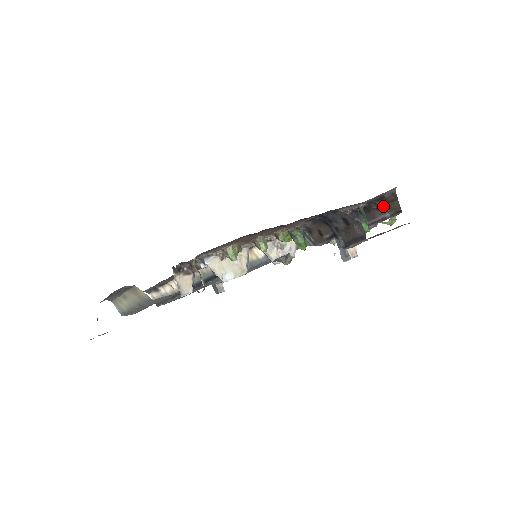
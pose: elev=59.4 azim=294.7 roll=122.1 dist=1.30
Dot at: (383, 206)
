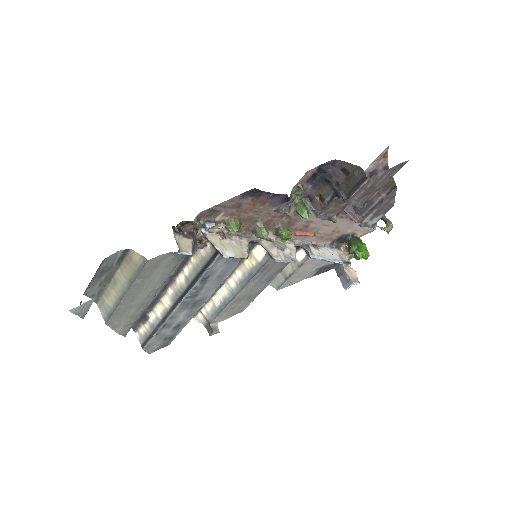
Dot at: occluded
